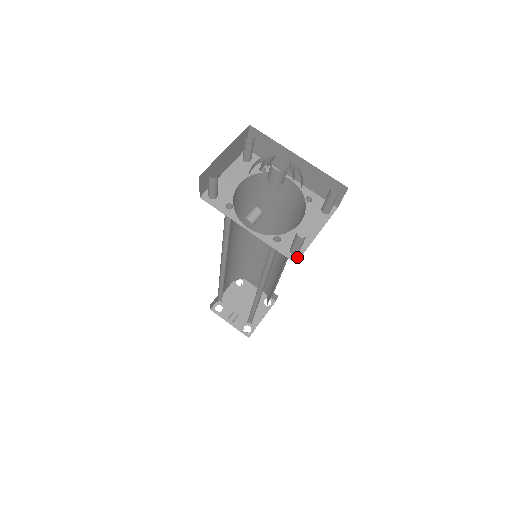
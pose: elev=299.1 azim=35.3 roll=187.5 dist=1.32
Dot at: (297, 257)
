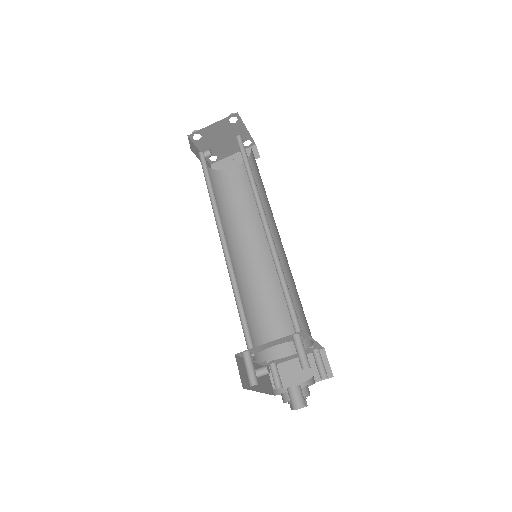
Dot at: occluded
